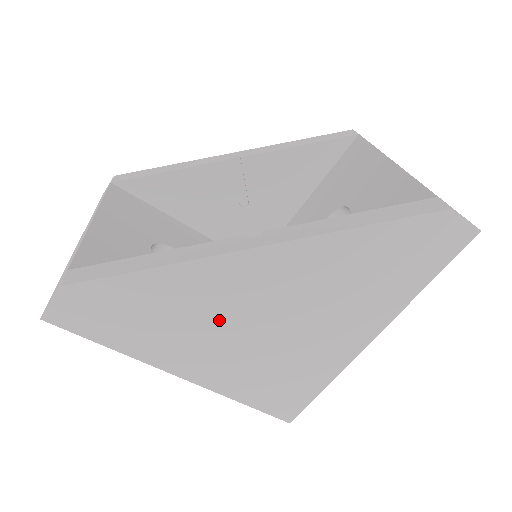
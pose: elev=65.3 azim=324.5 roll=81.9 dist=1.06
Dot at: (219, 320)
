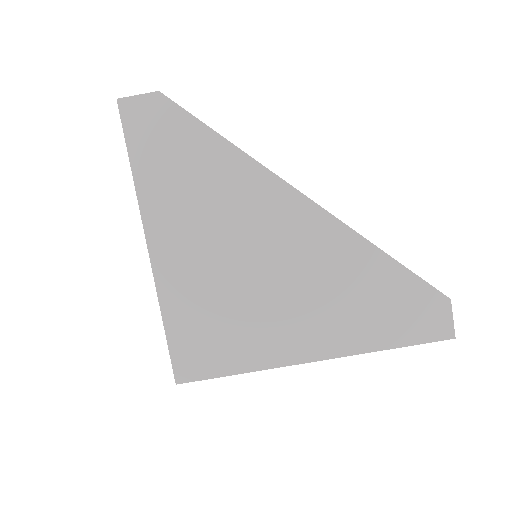
Dot at: (227, 227)
